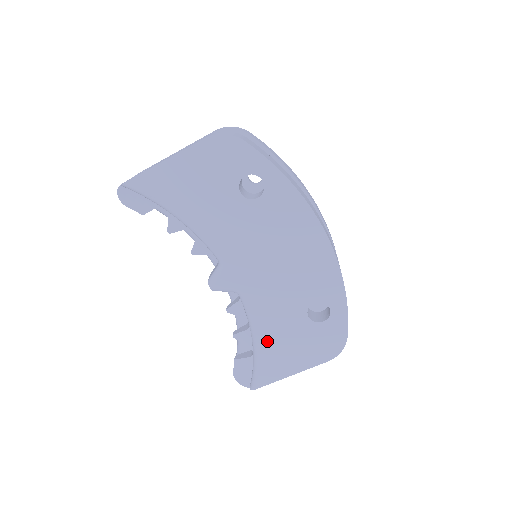
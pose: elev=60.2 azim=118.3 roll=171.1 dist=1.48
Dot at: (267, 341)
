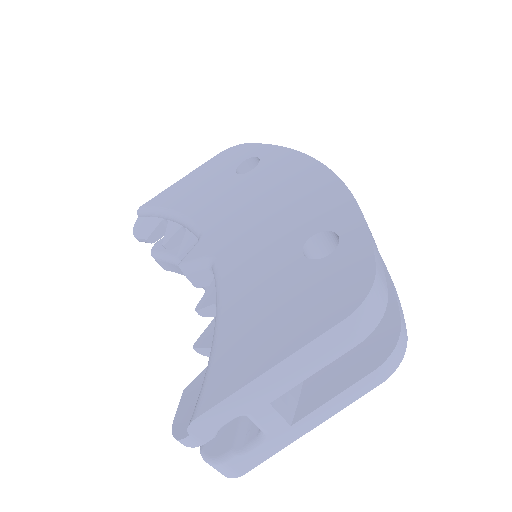
Dot at: (235, 312)
